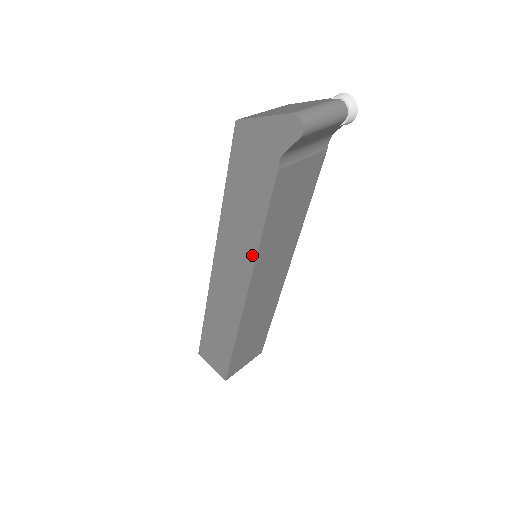
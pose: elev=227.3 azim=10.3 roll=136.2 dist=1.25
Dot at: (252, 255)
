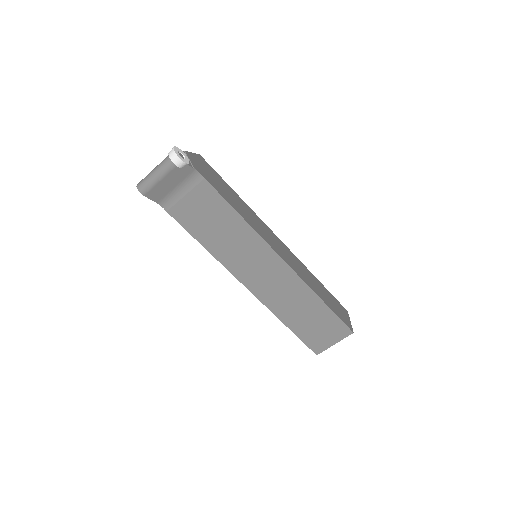
Dot at: (219, 260)
